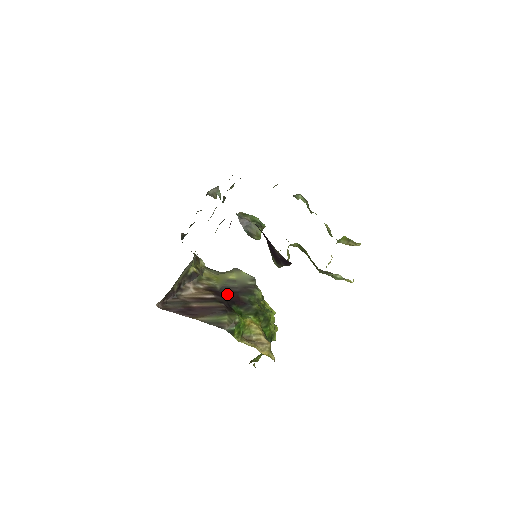
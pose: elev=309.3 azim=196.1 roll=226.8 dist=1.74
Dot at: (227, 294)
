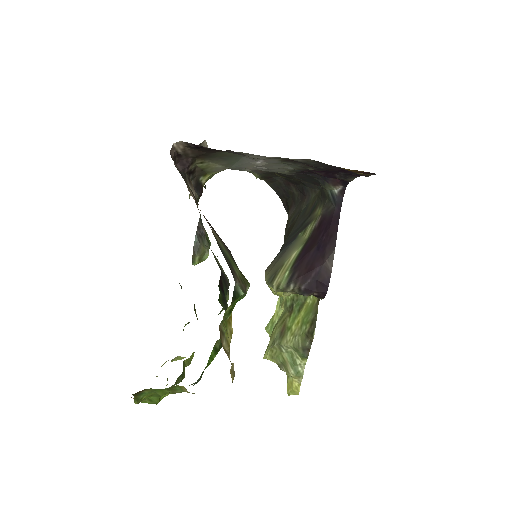
Dot at: occluded
